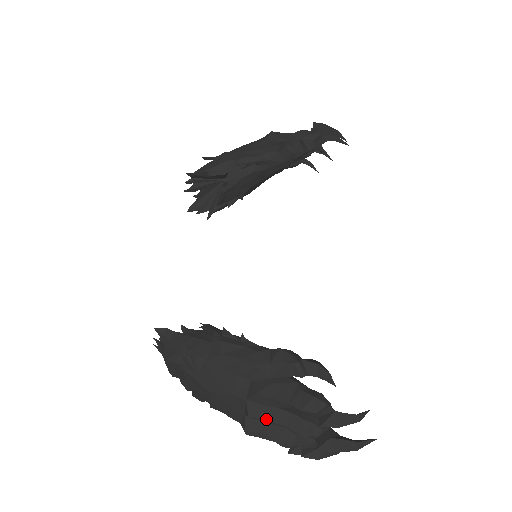
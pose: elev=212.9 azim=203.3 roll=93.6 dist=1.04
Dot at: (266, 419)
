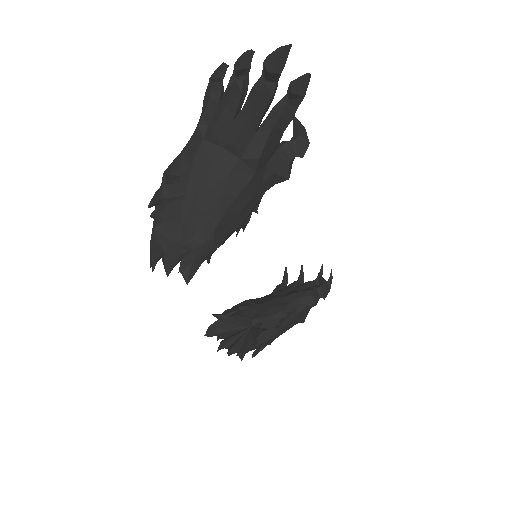
Dot at: occluded
